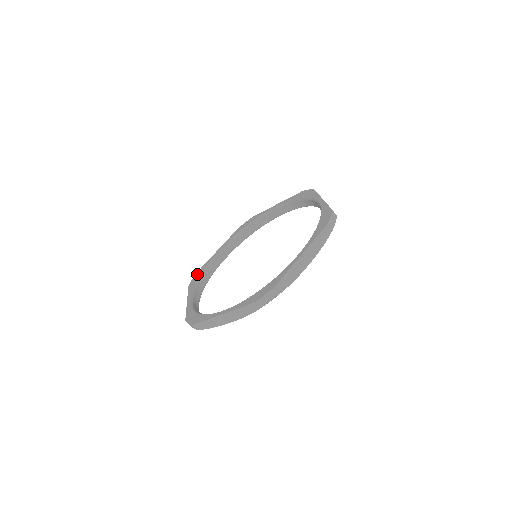
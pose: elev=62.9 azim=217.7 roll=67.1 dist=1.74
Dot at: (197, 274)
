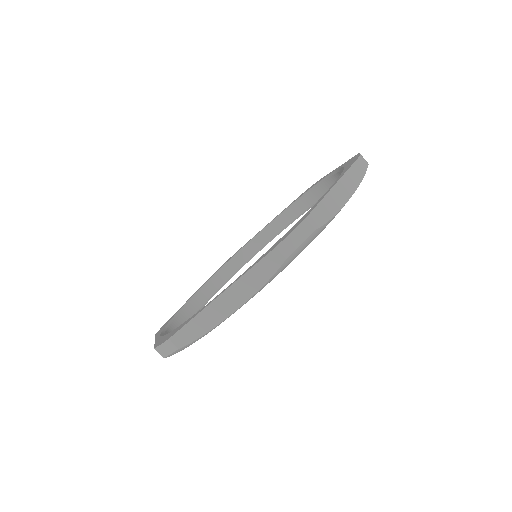
Dot at: (167, 321)
